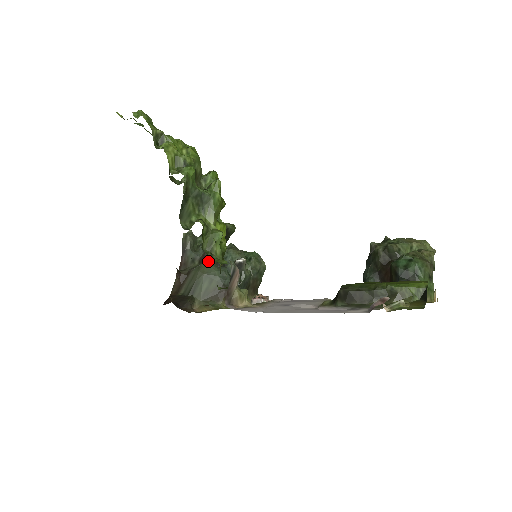
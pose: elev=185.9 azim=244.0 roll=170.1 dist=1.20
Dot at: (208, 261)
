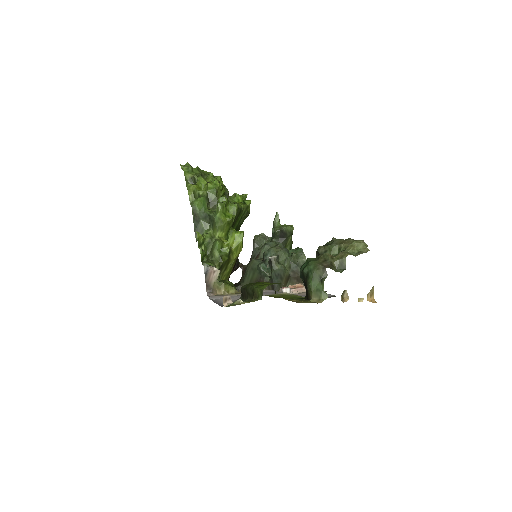
Dot at: (259, 257)
